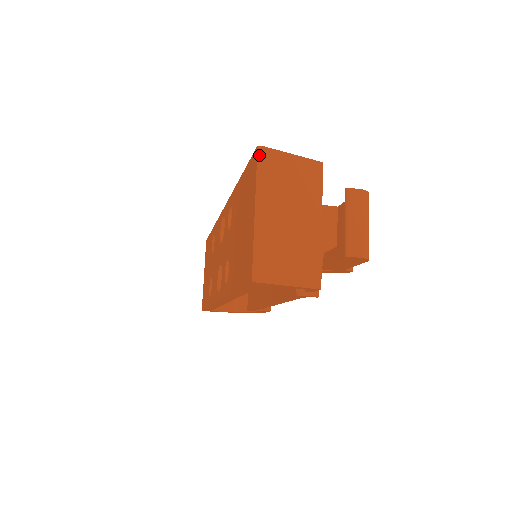
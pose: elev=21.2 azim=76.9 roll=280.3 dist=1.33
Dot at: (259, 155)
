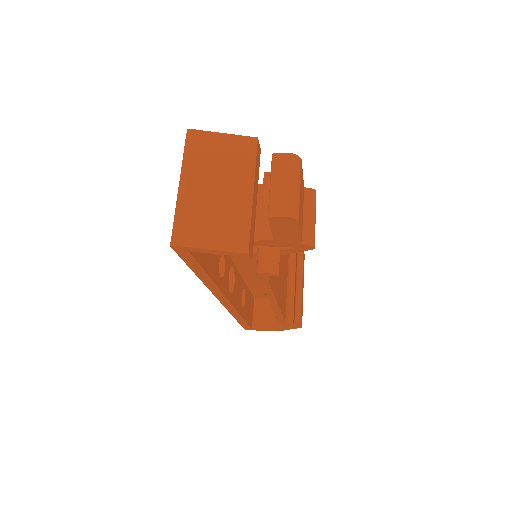
Dot at: (188, 137)
